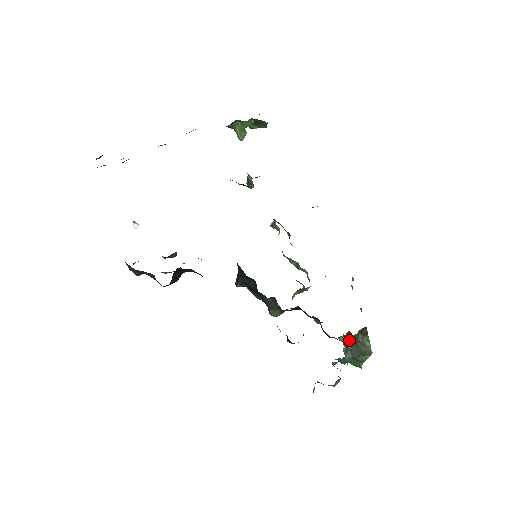
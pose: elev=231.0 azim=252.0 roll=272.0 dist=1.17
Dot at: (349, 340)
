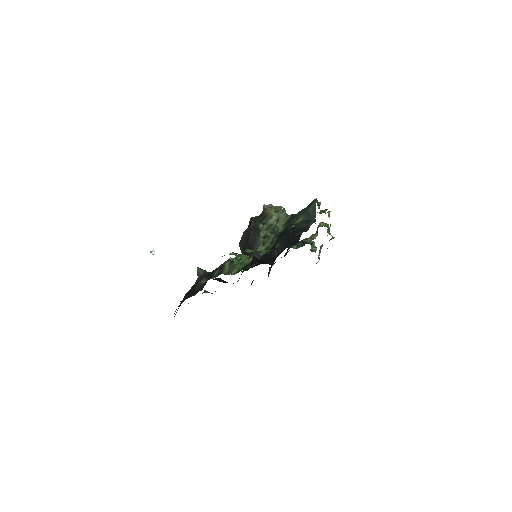
Dot at: occluded
